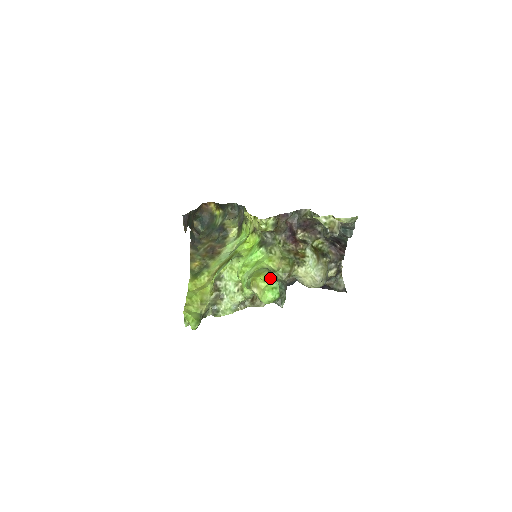
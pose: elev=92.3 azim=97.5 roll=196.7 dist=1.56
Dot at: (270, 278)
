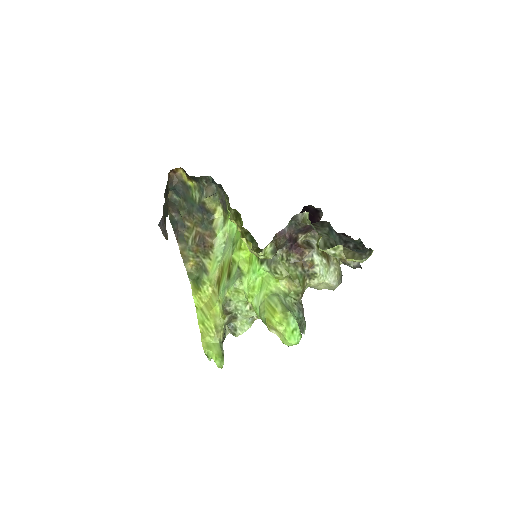
Dot at: (286, 318)
